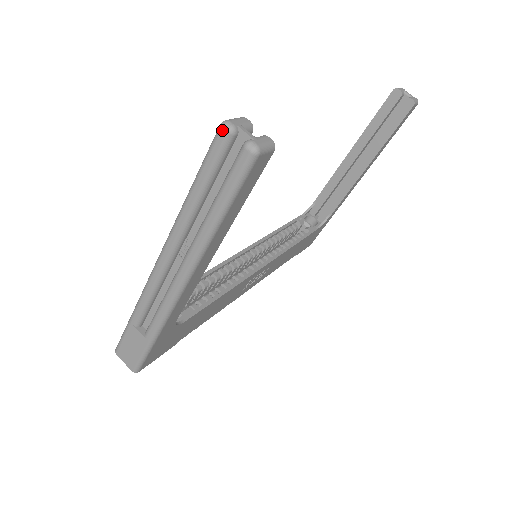
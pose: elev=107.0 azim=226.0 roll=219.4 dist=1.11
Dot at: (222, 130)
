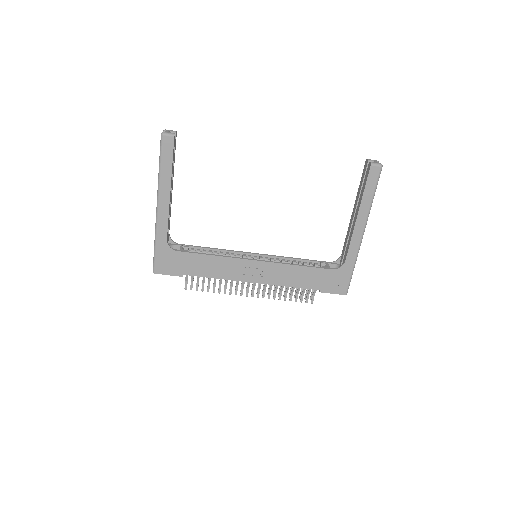
Dot at: occluded
